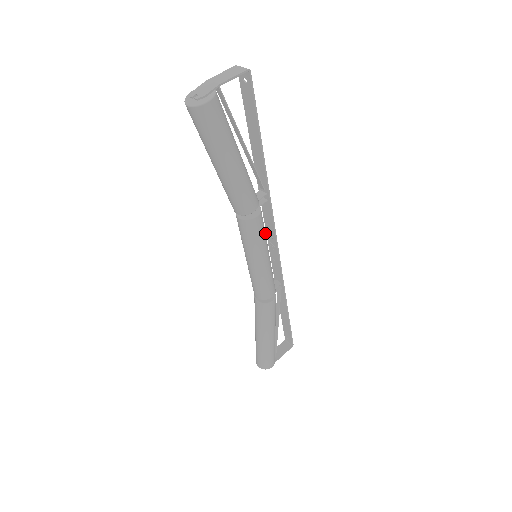
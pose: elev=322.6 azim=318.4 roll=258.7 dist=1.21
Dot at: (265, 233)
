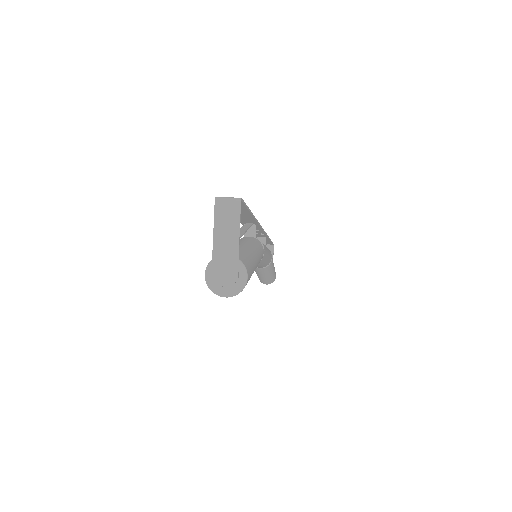
Dot at: occluded
